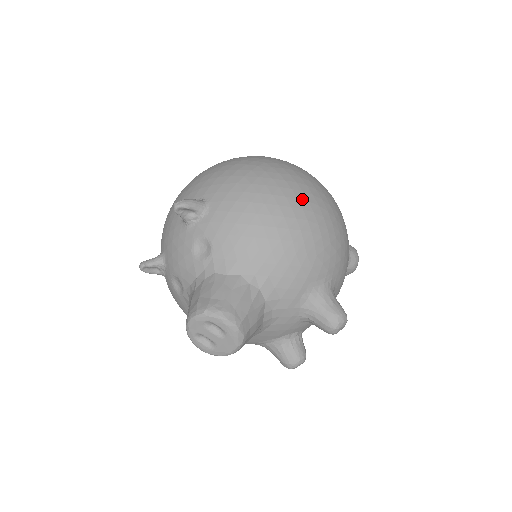
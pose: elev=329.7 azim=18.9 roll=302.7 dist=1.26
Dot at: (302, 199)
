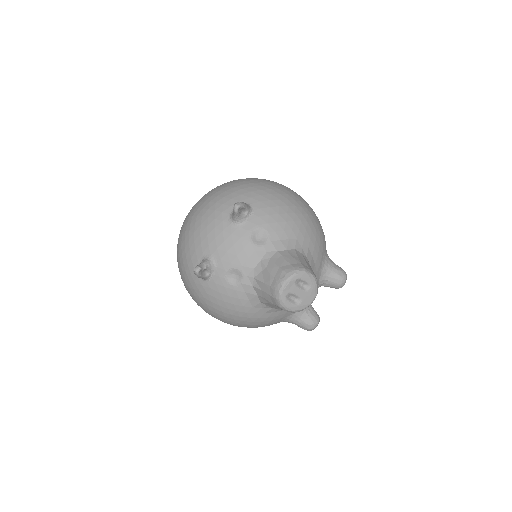
Dot at: (300, 197)
